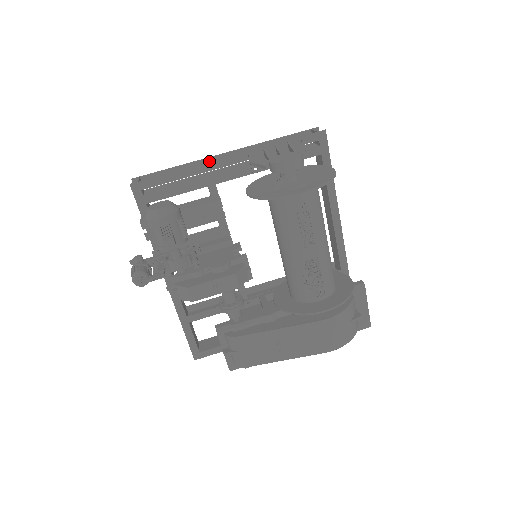
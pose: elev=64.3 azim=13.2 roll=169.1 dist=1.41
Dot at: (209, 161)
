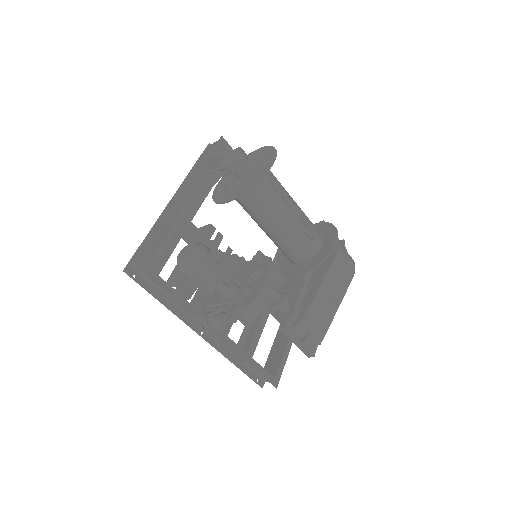
Dot at: (165, 214)
